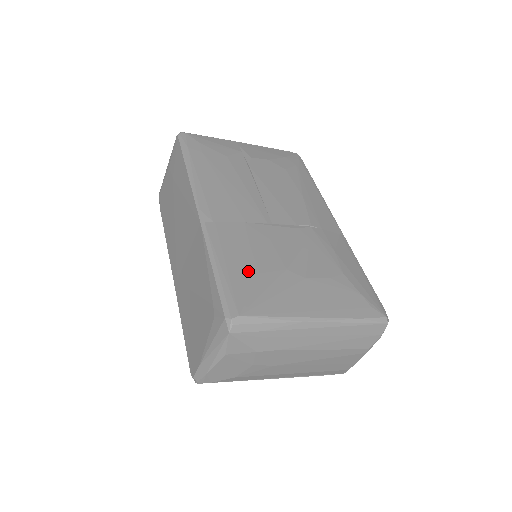
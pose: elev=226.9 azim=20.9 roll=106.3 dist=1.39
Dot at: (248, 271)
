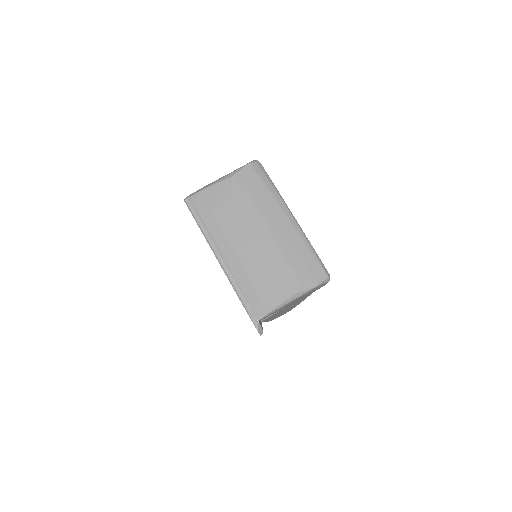
Dot at: occluded
